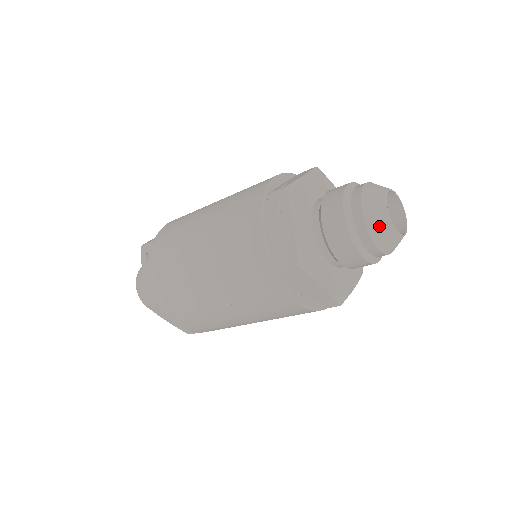
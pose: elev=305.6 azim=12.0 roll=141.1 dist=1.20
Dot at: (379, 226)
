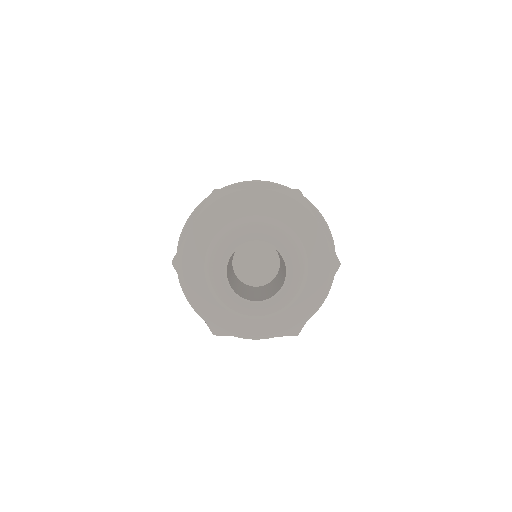
Dot at: (236, 304)
